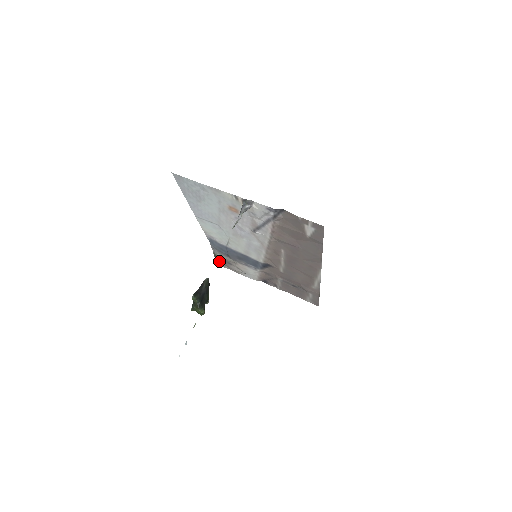
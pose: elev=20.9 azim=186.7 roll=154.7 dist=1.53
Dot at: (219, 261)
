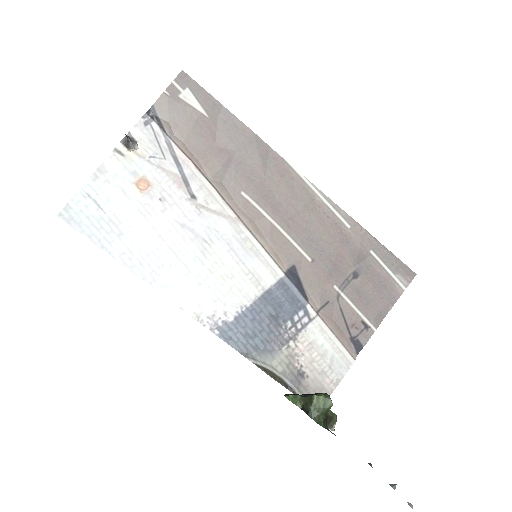
Dot at: (289, 389)
